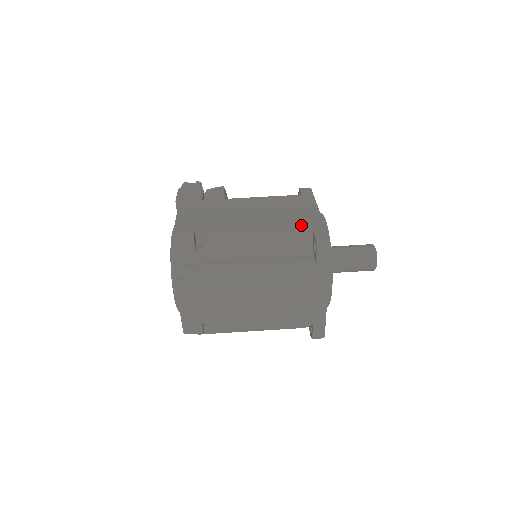
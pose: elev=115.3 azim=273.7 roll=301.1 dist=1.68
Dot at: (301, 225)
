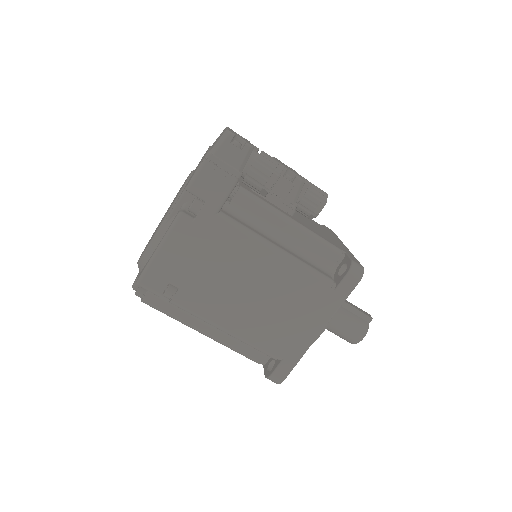
Dot at: (278, 347)
